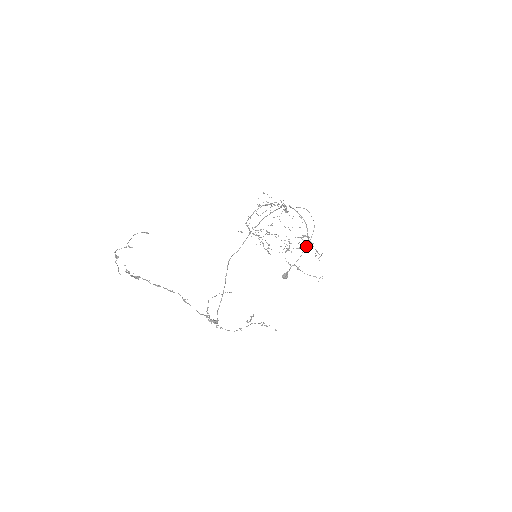
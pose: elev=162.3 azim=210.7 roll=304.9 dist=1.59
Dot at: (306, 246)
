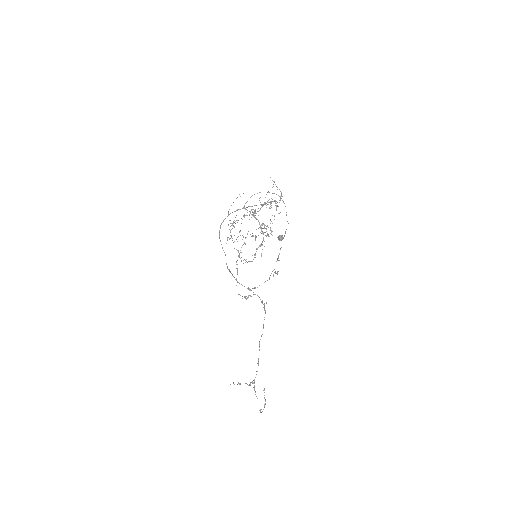
Dot at: (286, 215)
